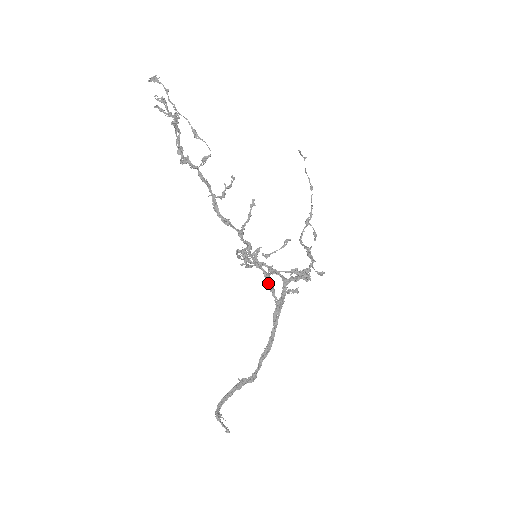
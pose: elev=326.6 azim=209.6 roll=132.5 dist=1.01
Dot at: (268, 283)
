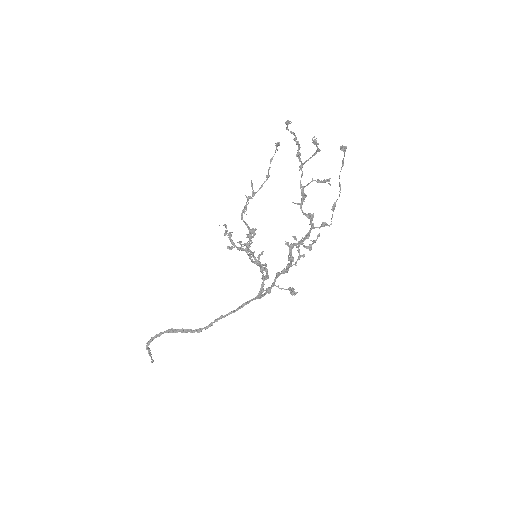
Dot at: occluded
